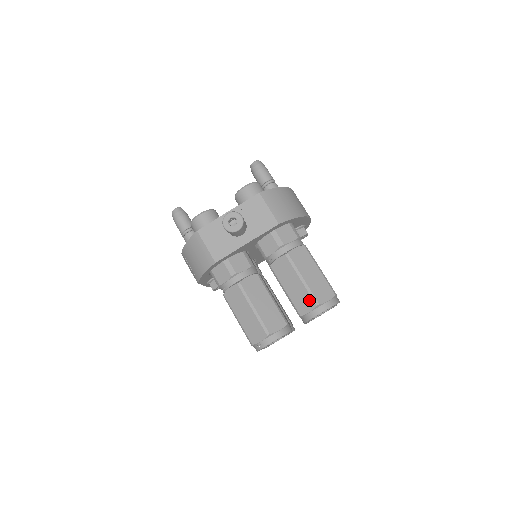
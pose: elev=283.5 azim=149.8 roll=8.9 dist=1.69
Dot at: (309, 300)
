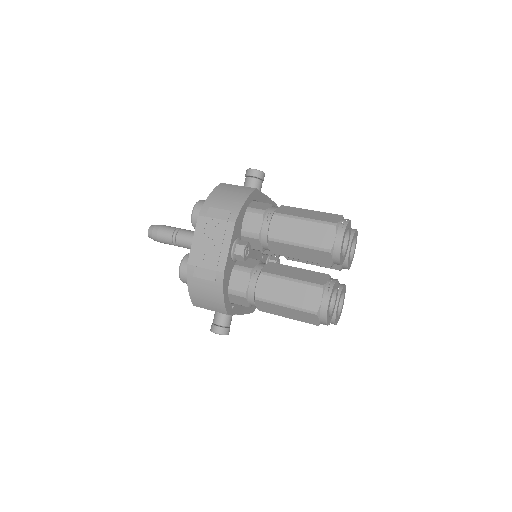
Dot at: occluded
